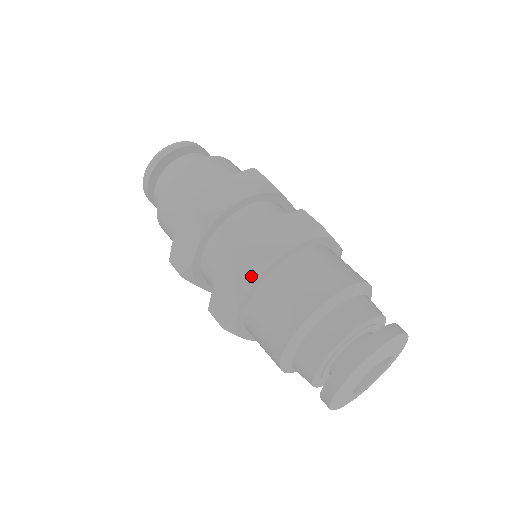
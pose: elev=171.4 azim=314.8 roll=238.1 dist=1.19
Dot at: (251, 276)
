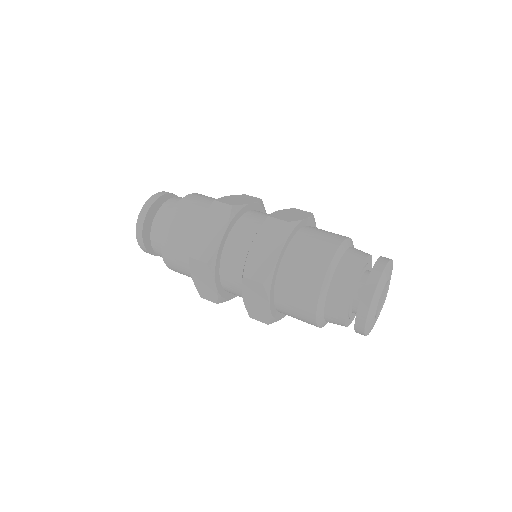
Dot at: (287, 230)
